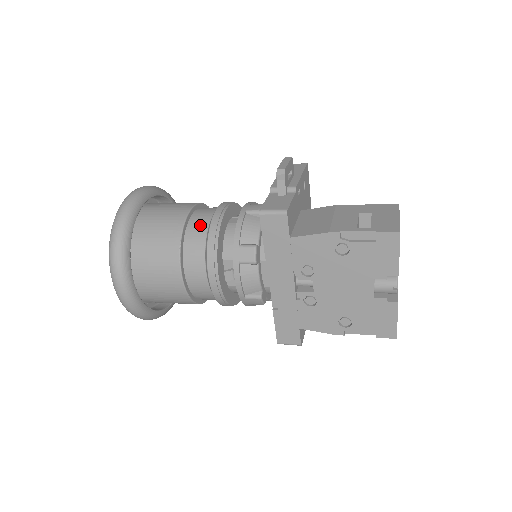
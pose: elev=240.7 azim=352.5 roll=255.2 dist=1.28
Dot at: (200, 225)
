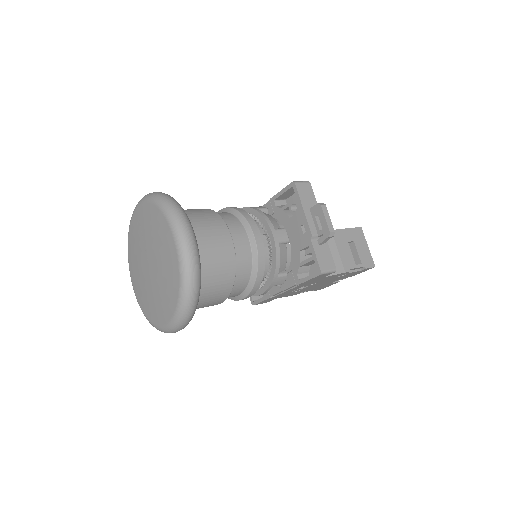
Dot at: (245, 261)
